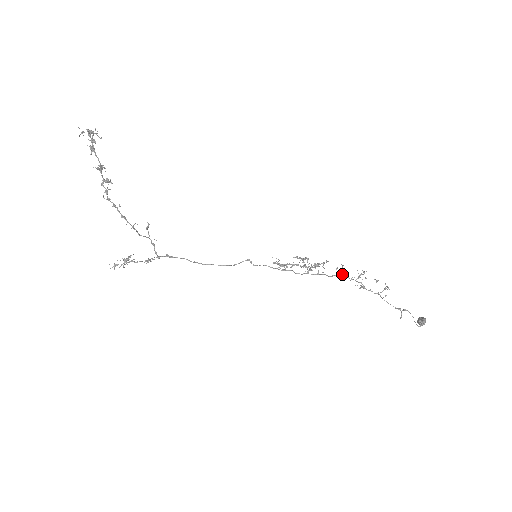
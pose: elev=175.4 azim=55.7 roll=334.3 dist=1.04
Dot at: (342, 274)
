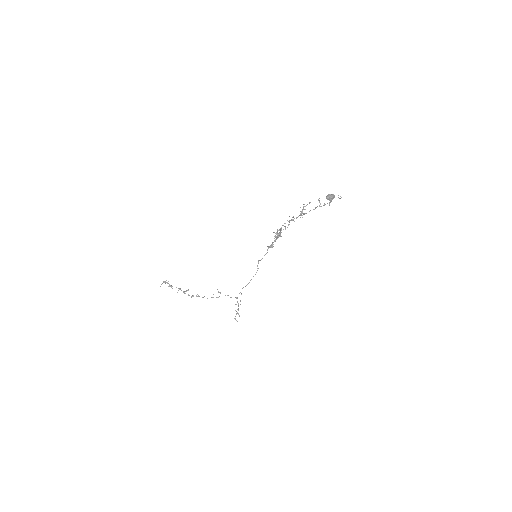
Dot at: occluded
